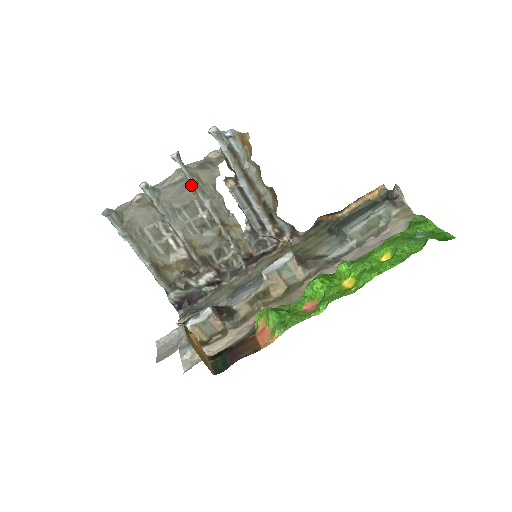
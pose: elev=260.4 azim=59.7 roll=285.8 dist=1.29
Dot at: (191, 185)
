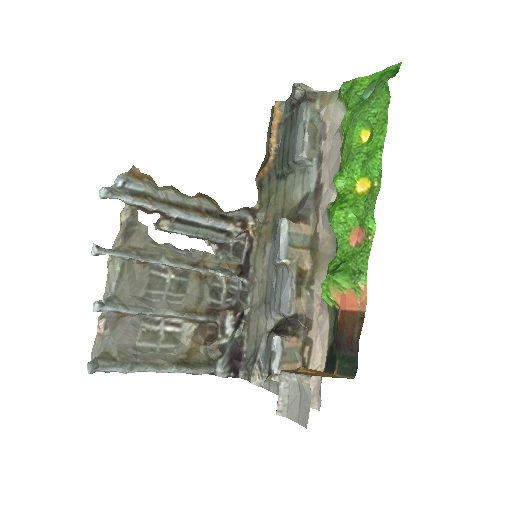
Dot at: (134, 262)
